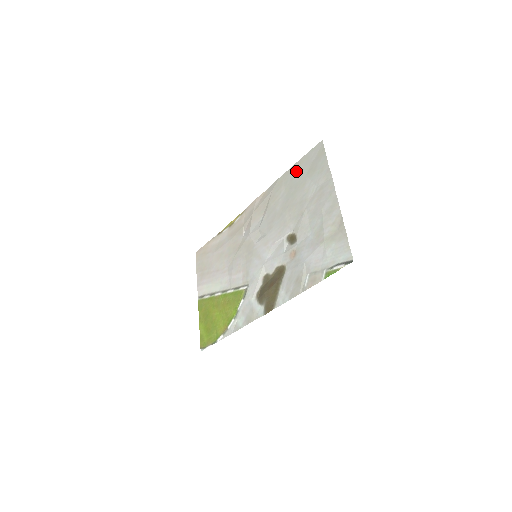
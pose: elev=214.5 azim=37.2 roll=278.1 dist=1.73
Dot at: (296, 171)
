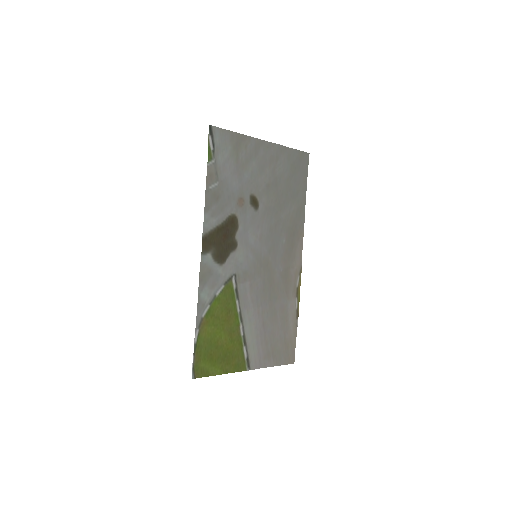
Dot at: (301, 187)
